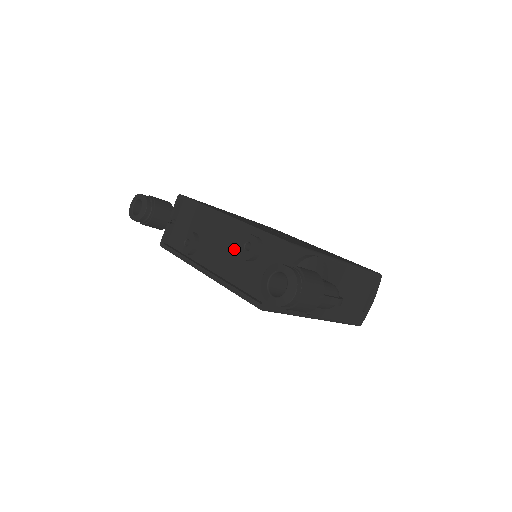
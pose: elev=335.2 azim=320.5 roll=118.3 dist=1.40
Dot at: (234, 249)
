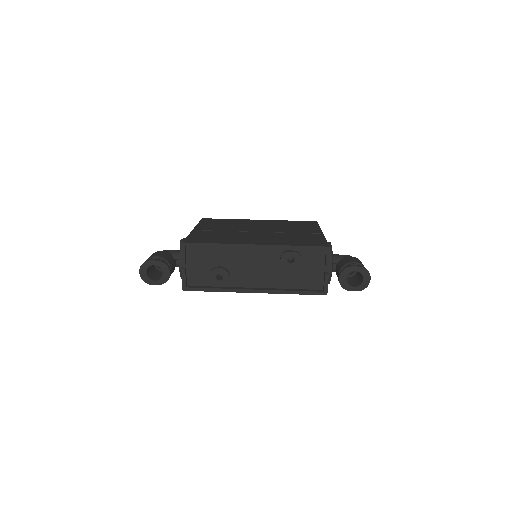
Dot at: (273, 265)
